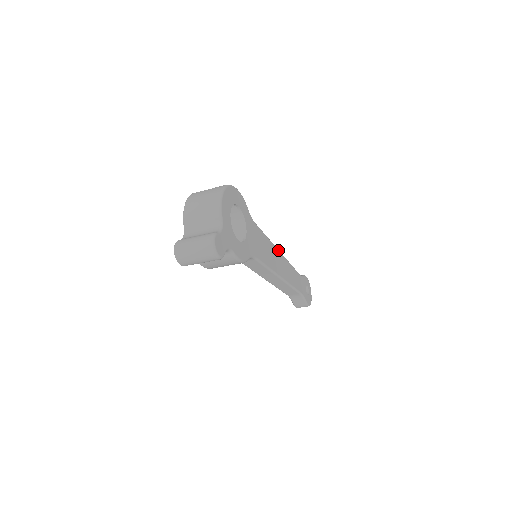
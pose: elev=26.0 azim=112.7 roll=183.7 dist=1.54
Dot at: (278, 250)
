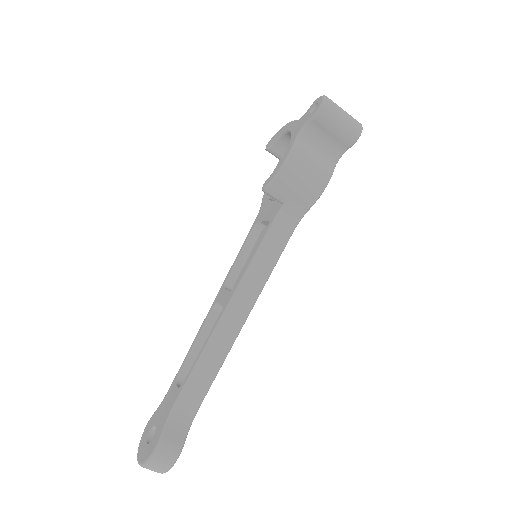
Dot at: occluded
